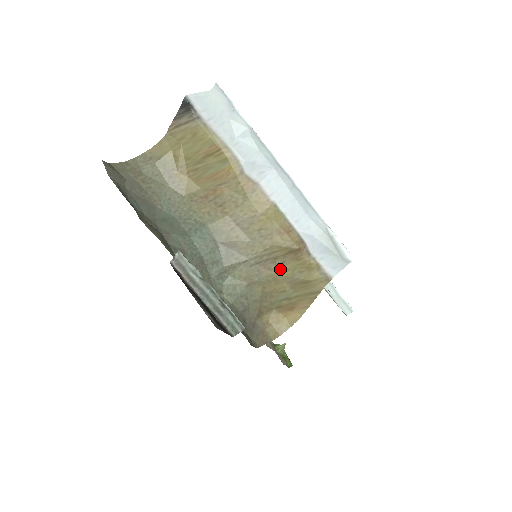
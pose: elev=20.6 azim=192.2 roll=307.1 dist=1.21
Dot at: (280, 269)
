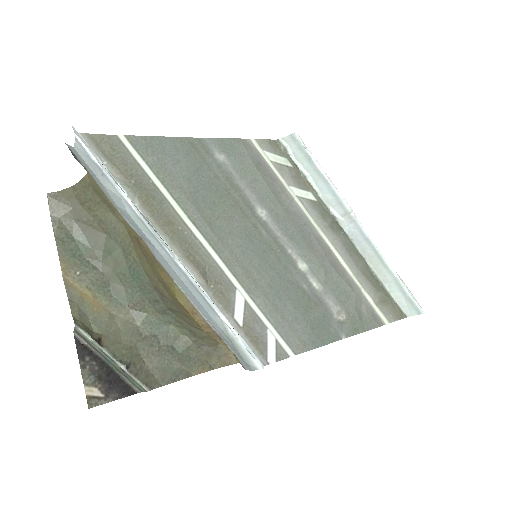
Dot at: occluded
